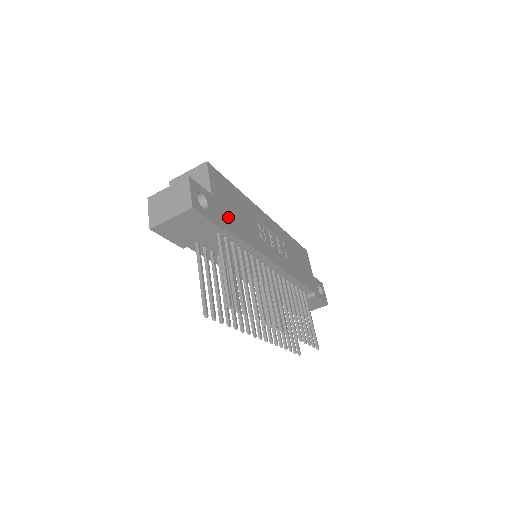
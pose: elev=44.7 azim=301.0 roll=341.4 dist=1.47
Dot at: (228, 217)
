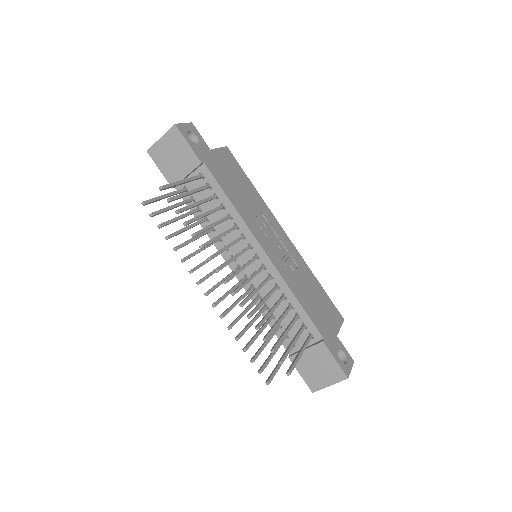
Dot at: (218, 171)
